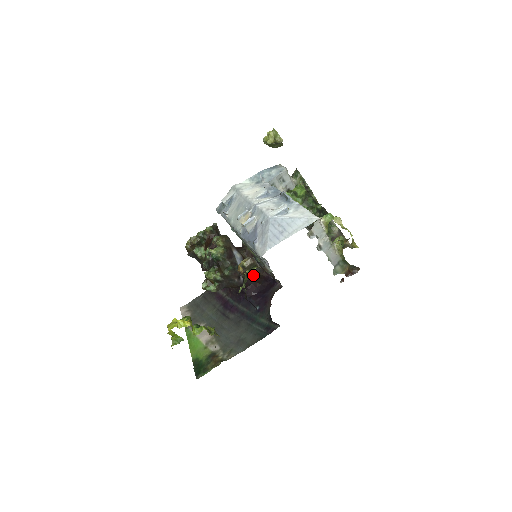
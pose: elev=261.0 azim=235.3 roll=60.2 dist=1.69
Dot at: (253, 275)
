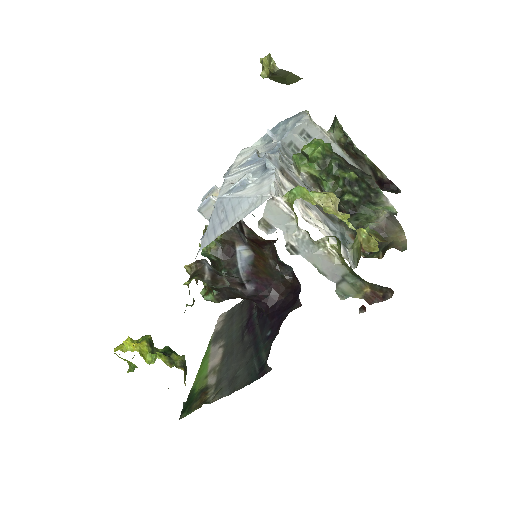
Dot at: (274, 283)
